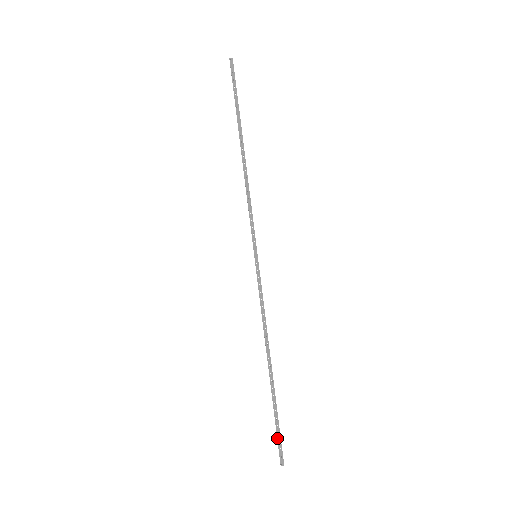
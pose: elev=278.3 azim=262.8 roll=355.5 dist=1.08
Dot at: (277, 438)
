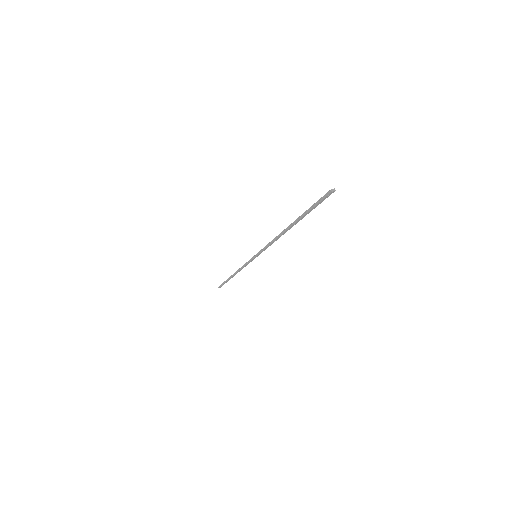
Dot at: (316, 202)
